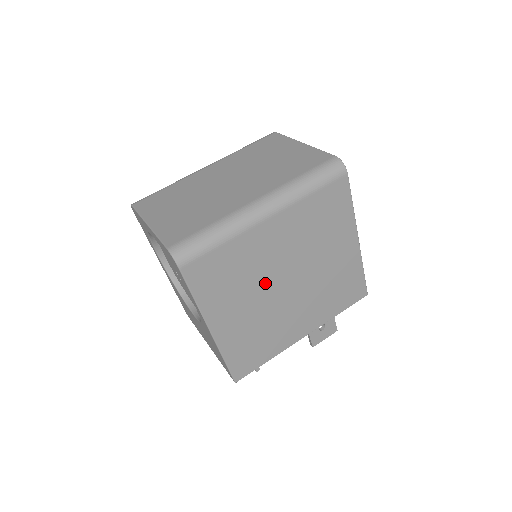
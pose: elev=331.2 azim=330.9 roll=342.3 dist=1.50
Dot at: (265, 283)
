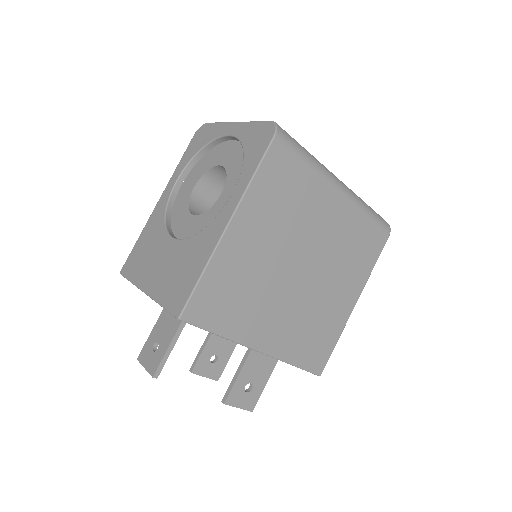
Dot at: (292, 243)
